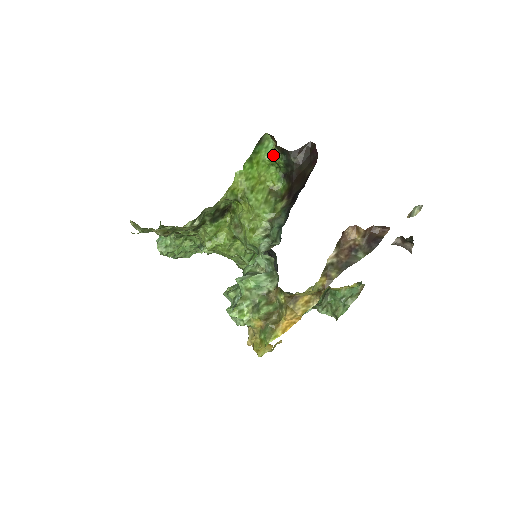
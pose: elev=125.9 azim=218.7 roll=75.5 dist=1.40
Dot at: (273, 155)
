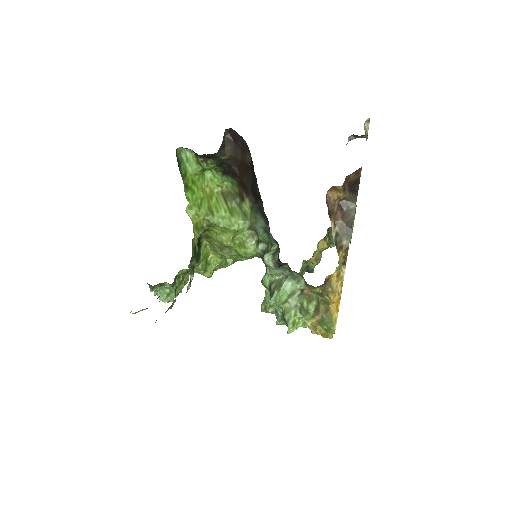
Dot at: (201, 165)
